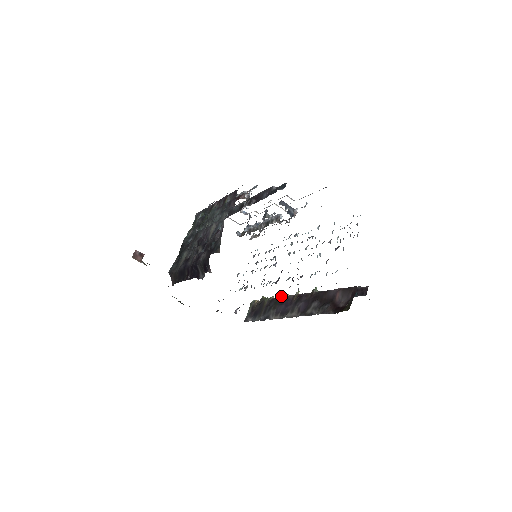
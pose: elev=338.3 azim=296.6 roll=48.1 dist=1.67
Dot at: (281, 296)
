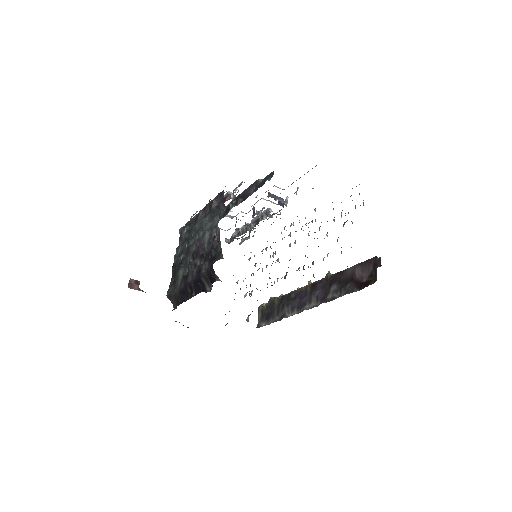
Dot at: (291, 291)
